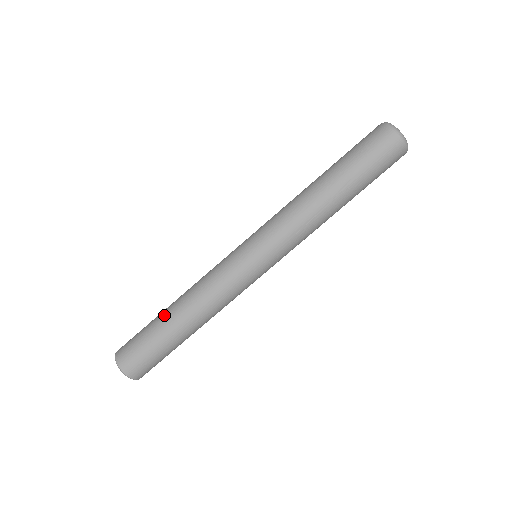
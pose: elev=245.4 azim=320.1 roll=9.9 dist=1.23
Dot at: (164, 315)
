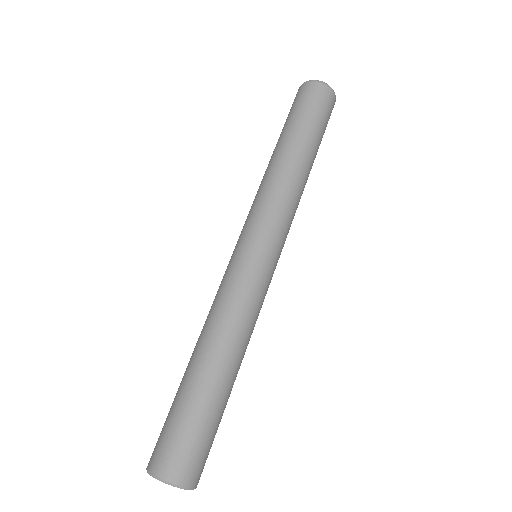
Dot at: (187, 374)
